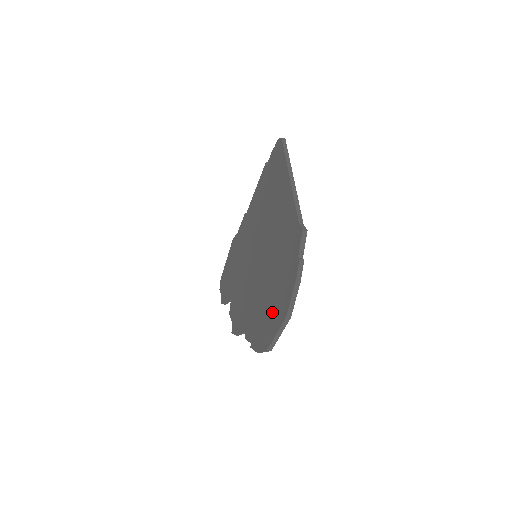
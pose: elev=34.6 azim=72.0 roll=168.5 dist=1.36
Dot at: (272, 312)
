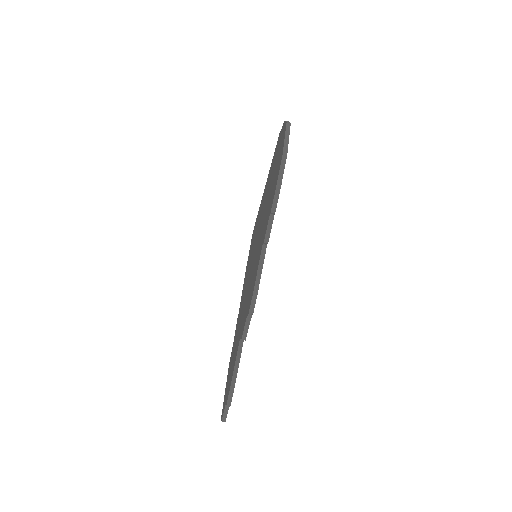
Dot at: (278, 161)
